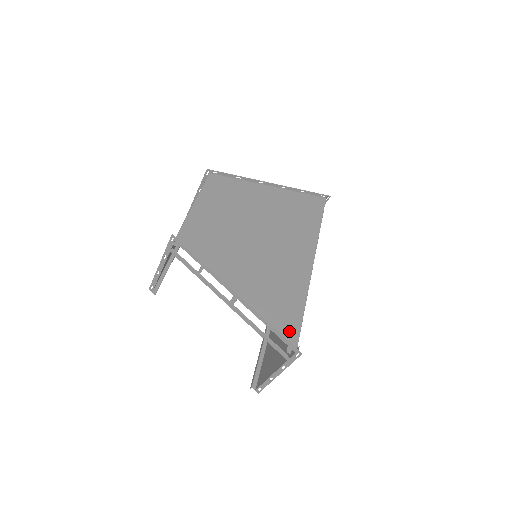
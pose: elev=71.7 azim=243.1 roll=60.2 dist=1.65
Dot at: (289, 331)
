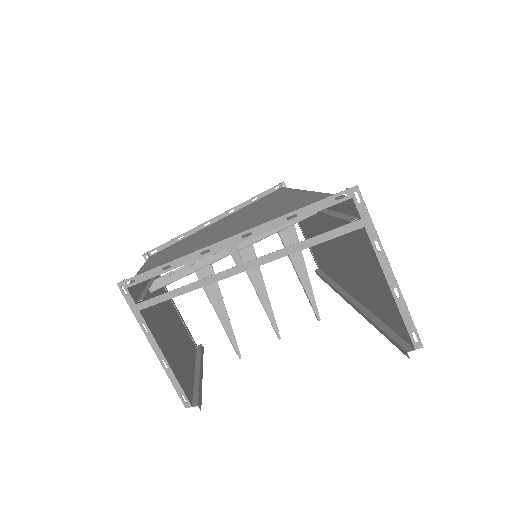
Dot at: occluded
